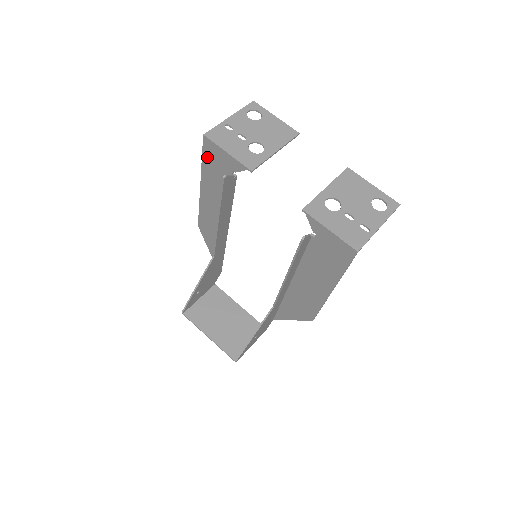
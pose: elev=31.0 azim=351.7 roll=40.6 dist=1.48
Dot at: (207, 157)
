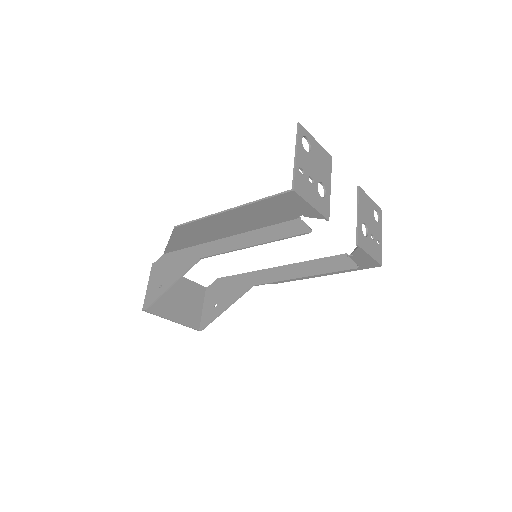
Dot at: (275, 201)
